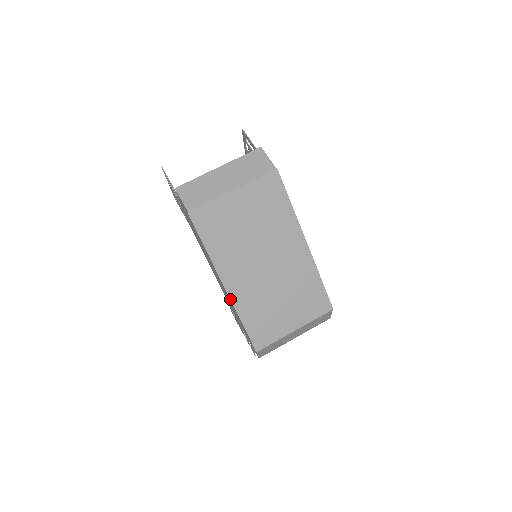
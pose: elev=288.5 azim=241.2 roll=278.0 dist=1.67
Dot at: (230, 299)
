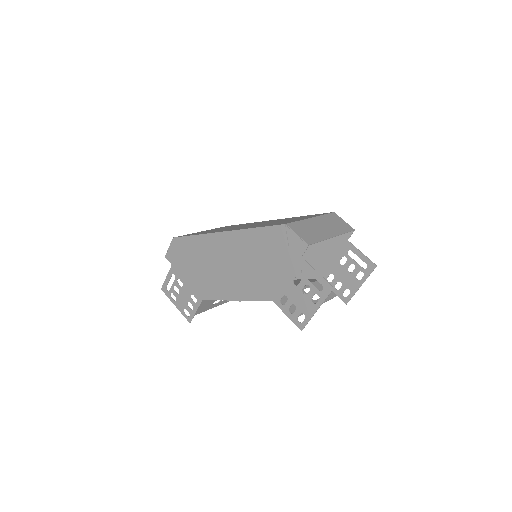
Dot at: (232, 231)
